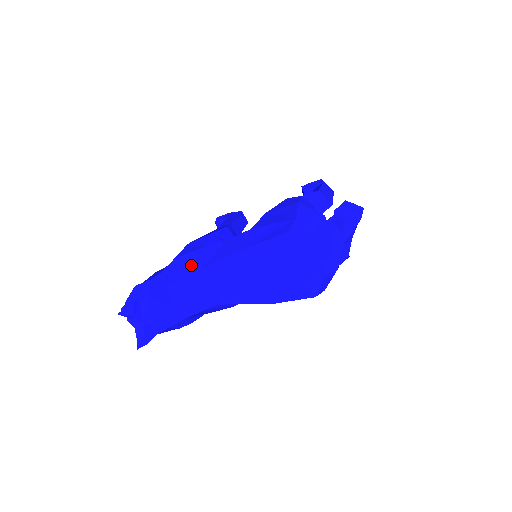
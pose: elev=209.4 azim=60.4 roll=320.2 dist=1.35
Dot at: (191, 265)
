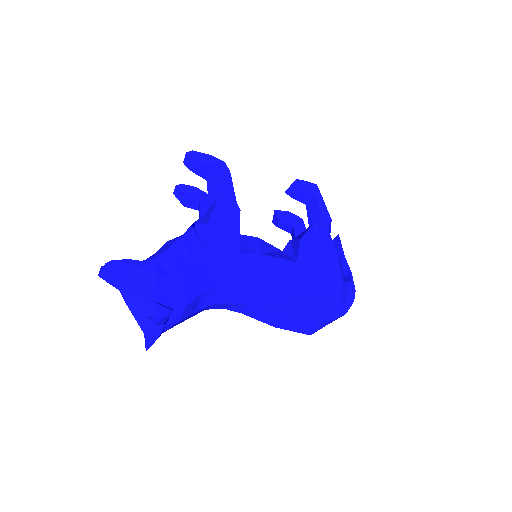
Dot at: (225, 271)
